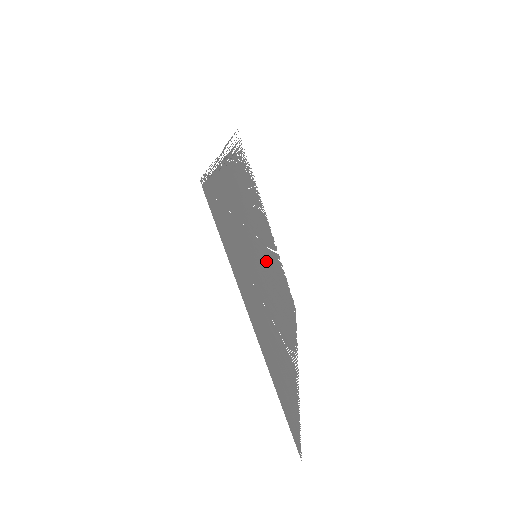
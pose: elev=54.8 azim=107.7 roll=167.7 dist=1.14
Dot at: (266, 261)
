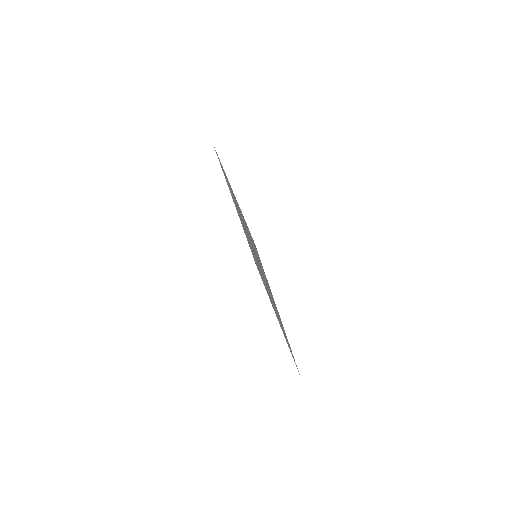
Dot at: occluded
